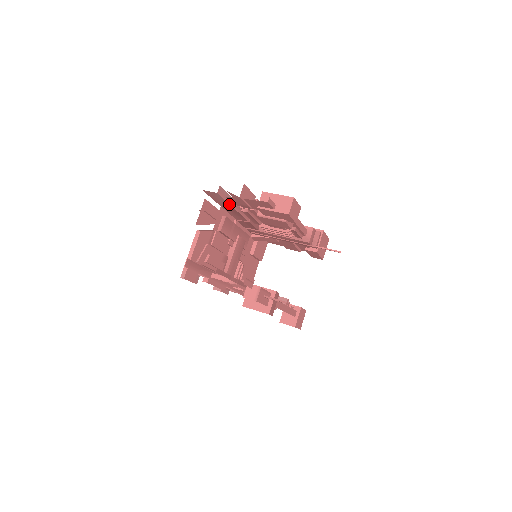
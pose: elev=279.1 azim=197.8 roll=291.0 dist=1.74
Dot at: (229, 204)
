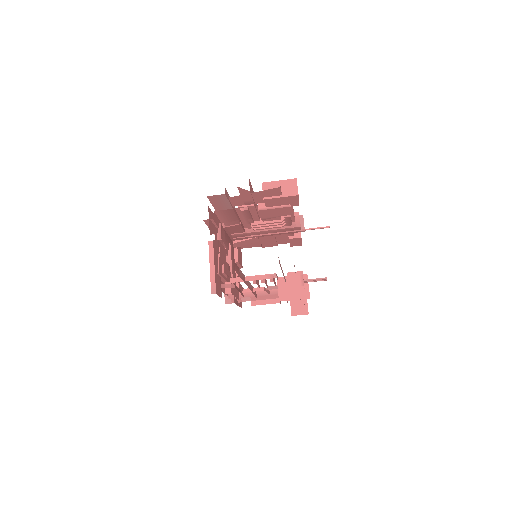
Dot at: (230, 206)
